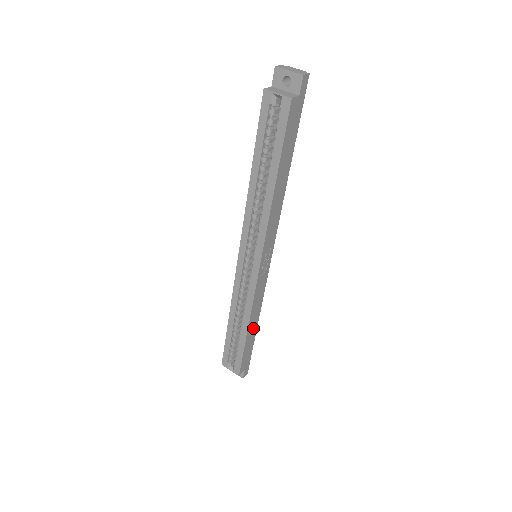
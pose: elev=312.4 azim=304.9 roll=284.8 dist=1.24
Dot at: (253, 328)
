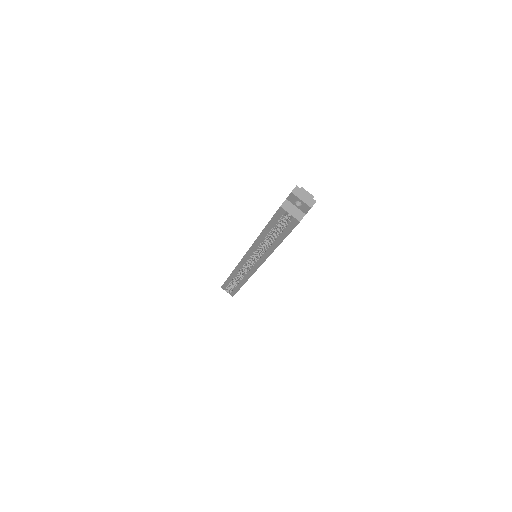
Dot at: occluded
